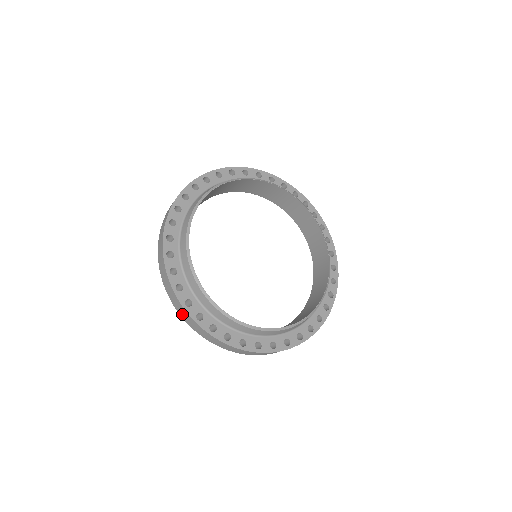
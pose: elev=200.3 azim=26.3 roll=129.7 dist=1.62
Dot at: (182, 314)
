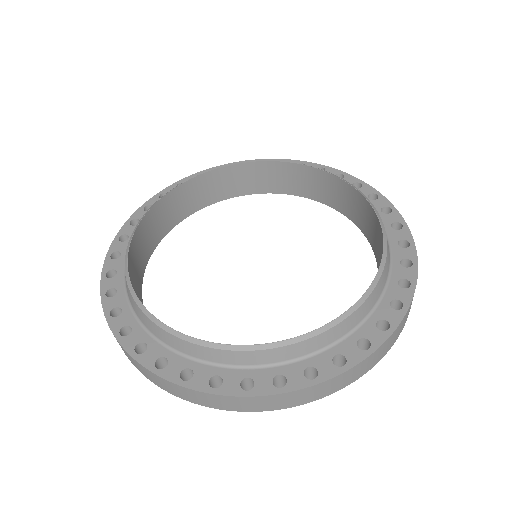
Dot at: (293, 402)
